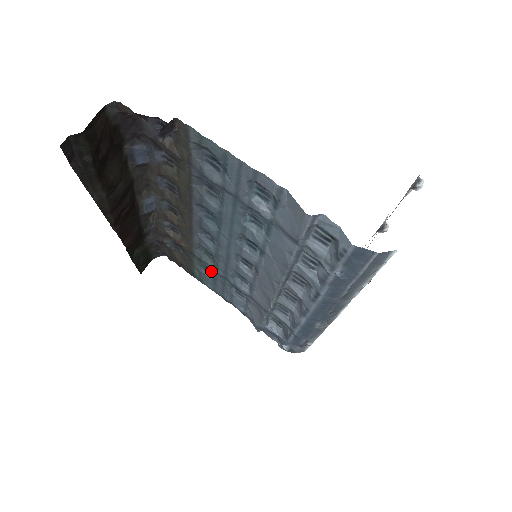
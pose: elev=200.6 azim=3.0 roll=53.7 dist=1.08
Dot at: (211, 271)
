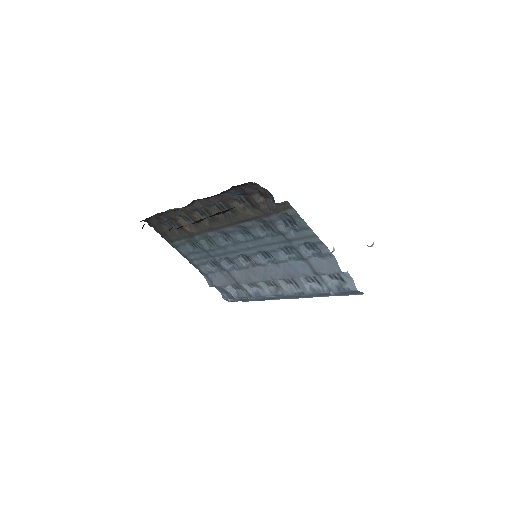
Dot at: (196, 247)
